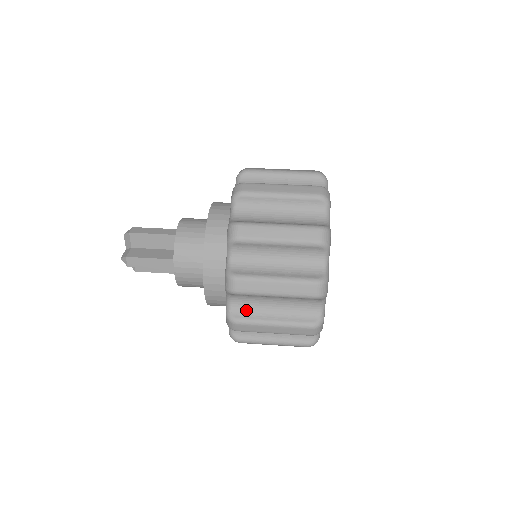
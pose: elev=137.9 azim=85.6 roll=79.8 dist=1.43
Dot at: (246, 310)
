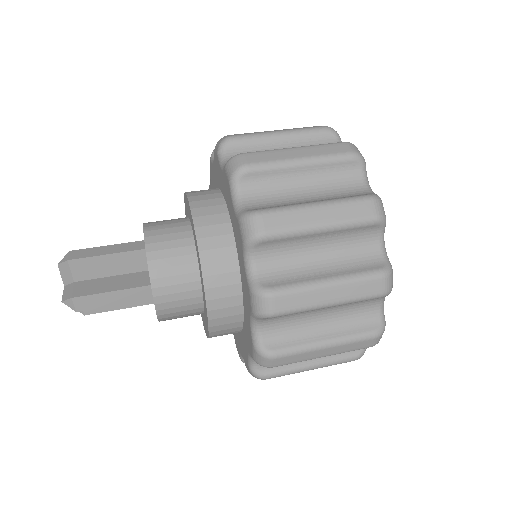
Dot at: (283, 335)
